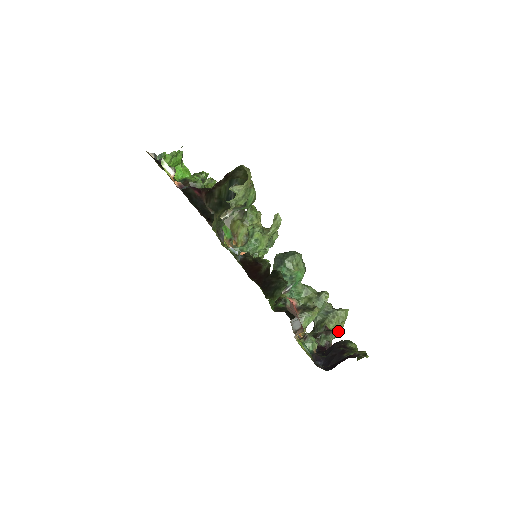
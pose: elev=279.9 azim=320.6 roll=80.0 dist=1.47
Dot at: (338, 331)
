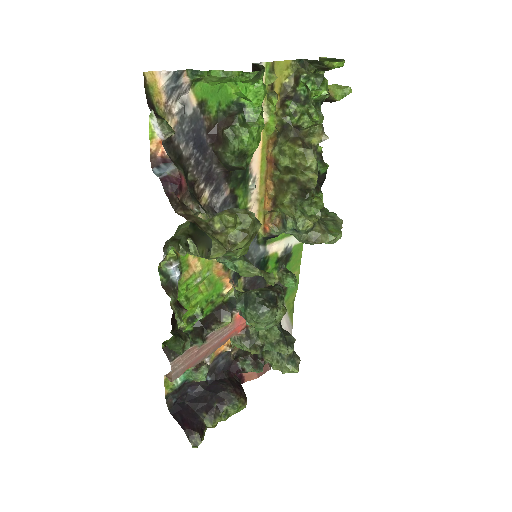
Dot at: (276, 367)
